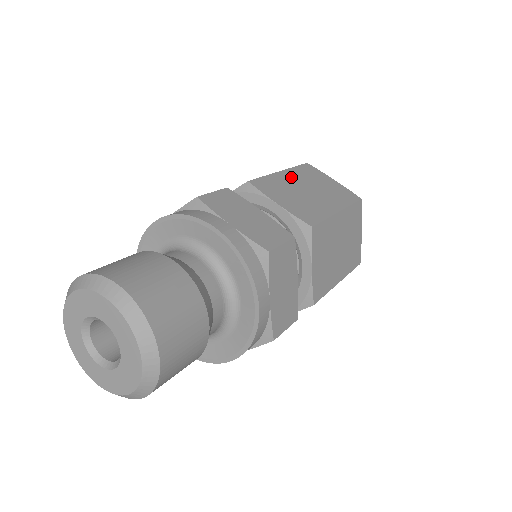
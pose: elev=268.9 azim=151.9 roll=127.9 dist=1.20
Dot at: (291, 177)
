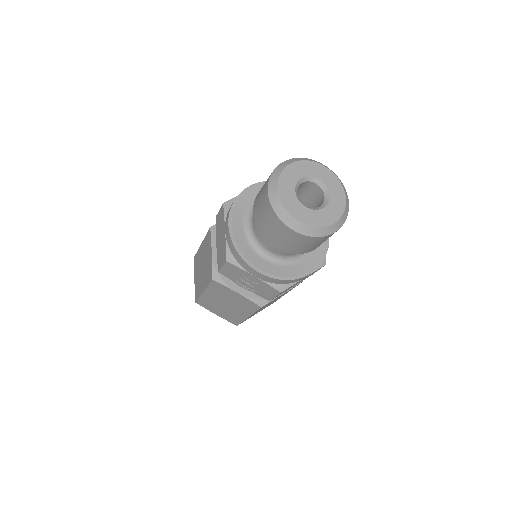
Dot at: occluded
